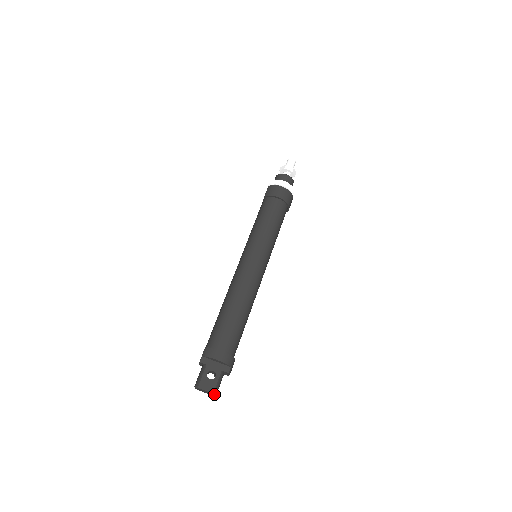
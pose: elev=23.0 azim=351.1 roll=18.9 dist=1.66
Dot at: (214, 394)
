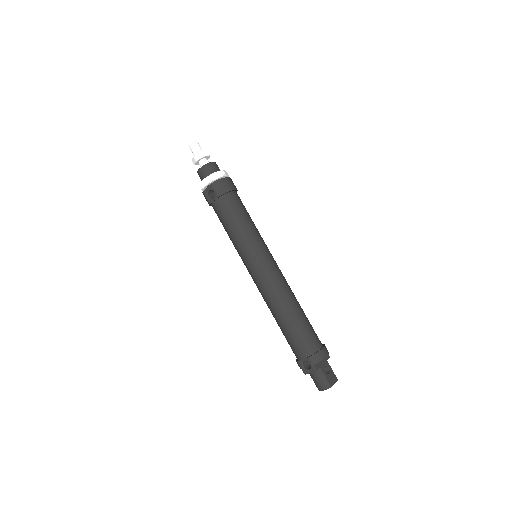
Dot at: (336, 380)
